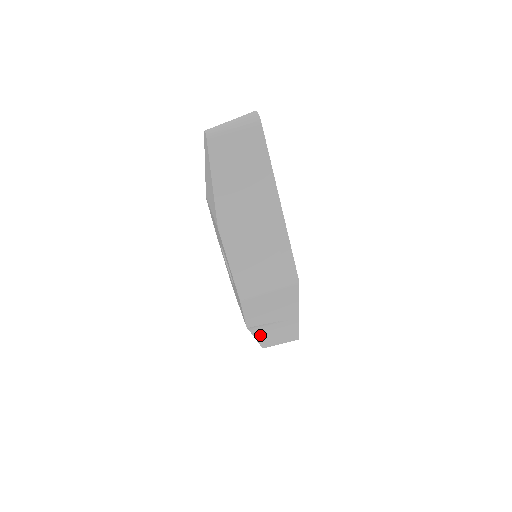
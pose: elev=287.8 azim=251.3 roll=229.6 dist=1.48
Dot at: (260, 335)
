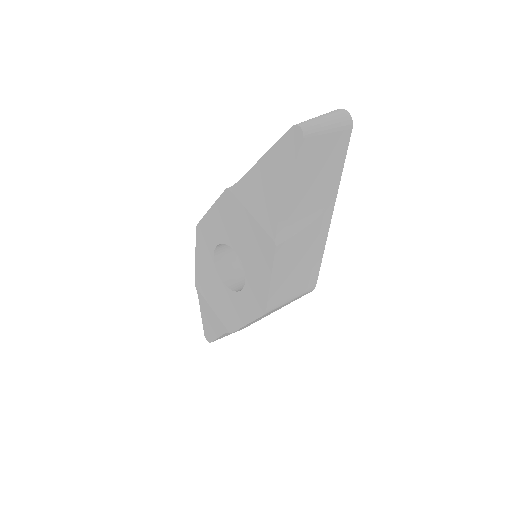
Dot at: (225, 334)
